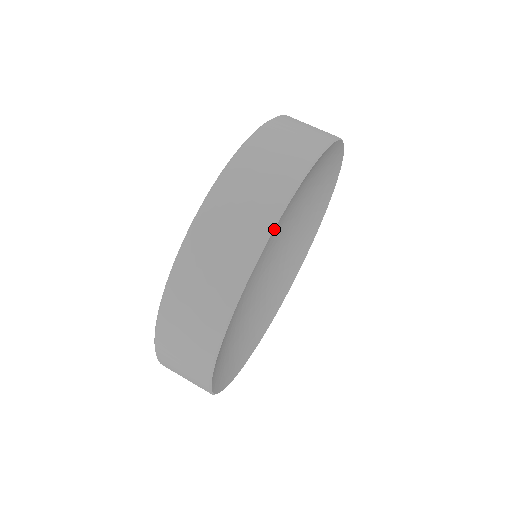
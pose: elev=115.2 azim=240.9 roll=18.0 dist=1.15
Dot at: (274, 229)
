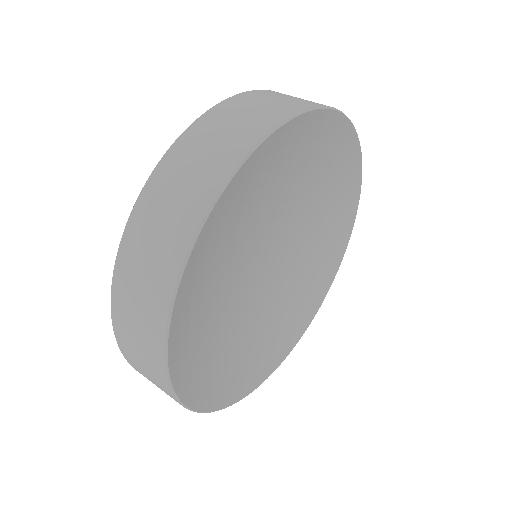
Dot at: (266, 202)
